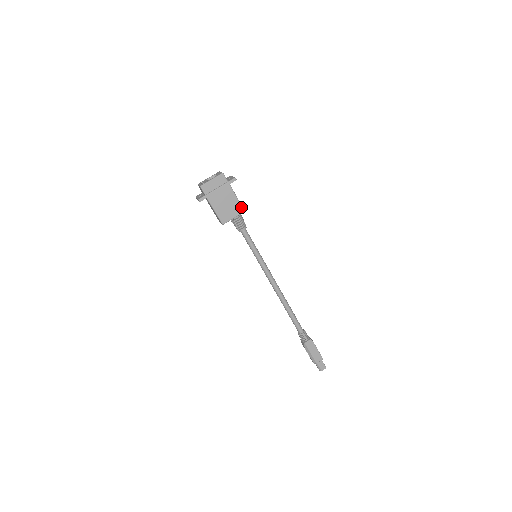
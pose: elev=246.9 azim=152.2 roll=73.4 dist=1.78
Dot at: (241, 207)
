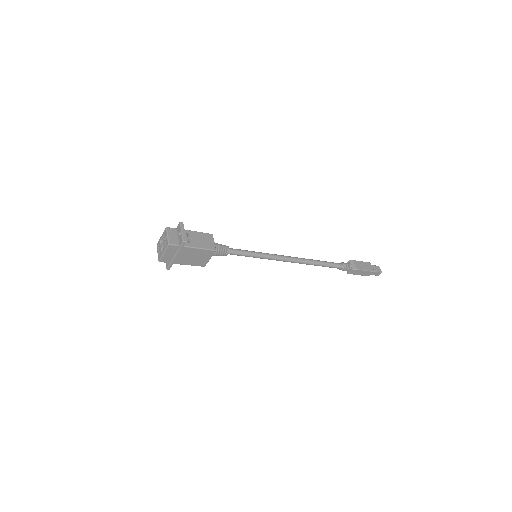
Dot at: (209, 251)
